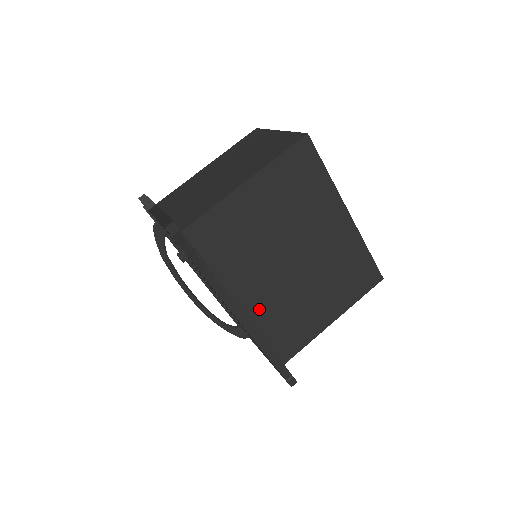
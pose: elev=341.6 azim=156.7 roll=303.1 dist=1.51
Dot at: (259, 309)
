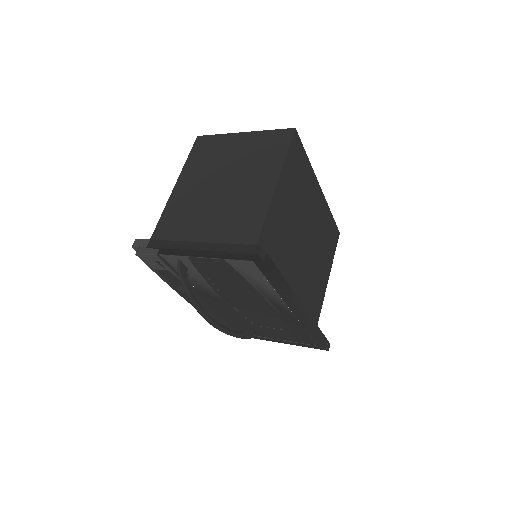
Dot at: occluded
